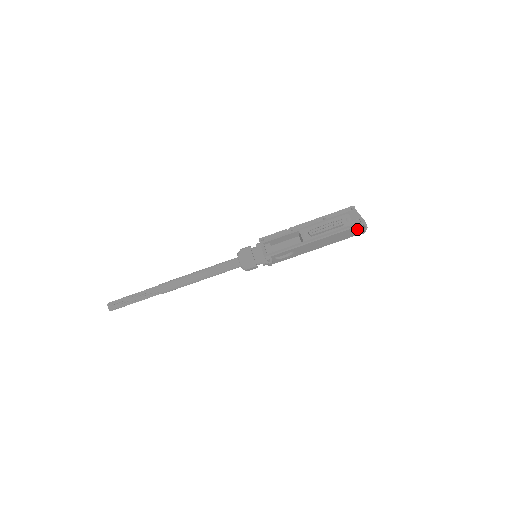
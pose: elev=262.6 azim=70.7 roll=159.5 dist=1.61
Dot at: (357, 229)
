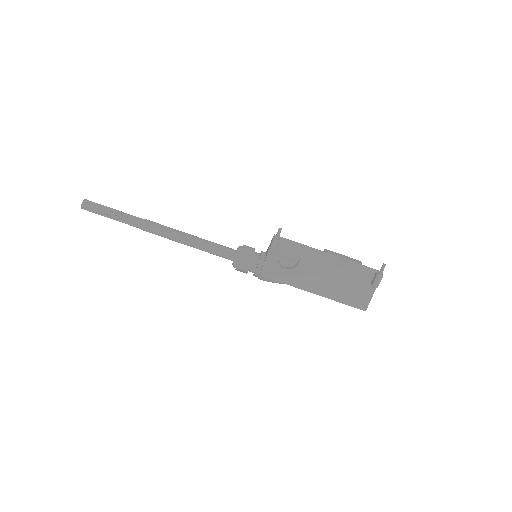
Dot at: (369, 283)
